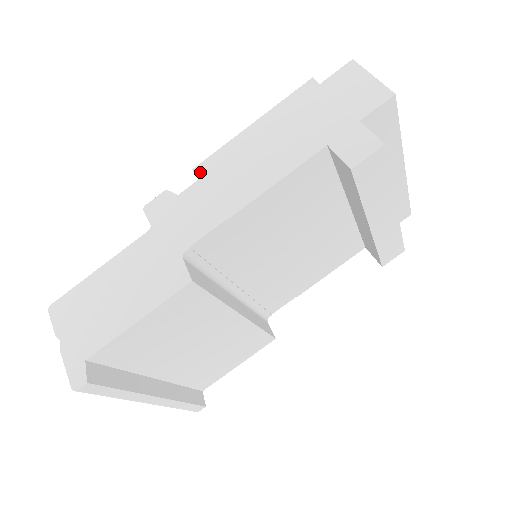
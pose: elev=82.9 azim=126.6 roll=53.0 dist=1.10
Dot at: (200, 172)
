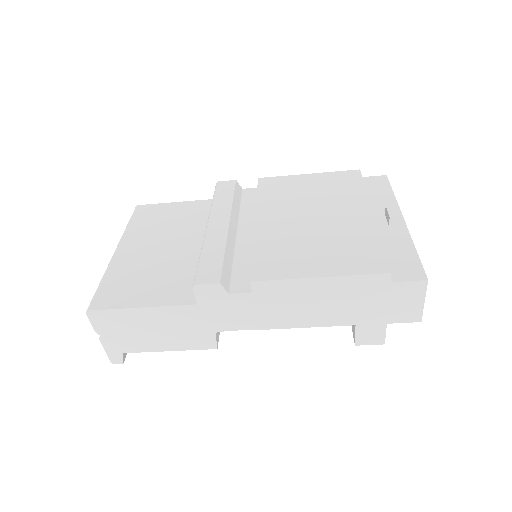
Dot at: (256, 288)
